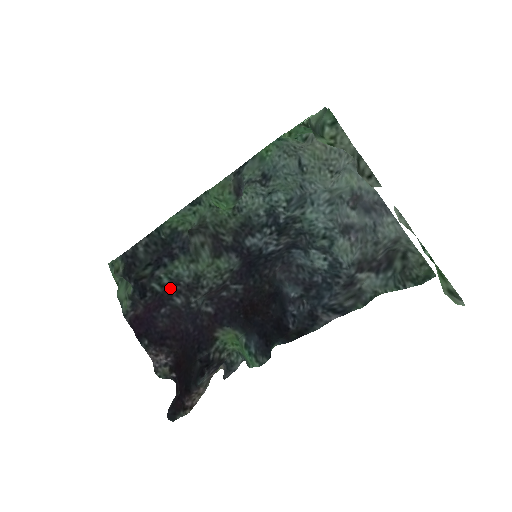
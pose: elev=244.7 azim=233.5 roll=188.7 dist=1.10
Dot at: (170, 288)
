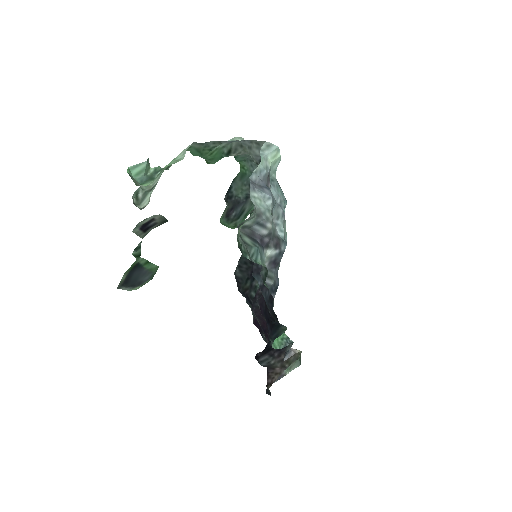
Dot at: (256, 293)
